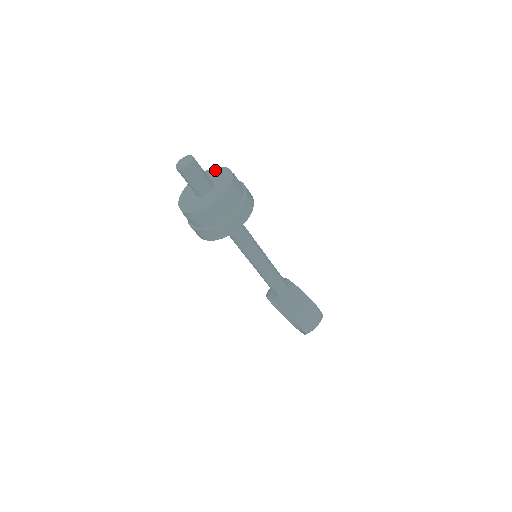
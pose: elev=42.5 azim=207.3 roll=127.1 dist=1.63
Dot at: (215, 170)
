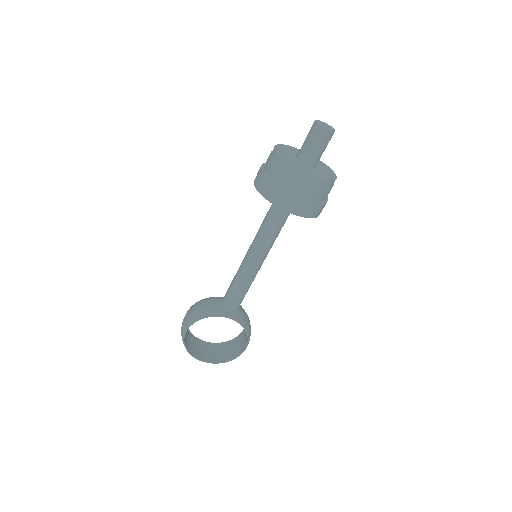
Dot at: (290, 147)
